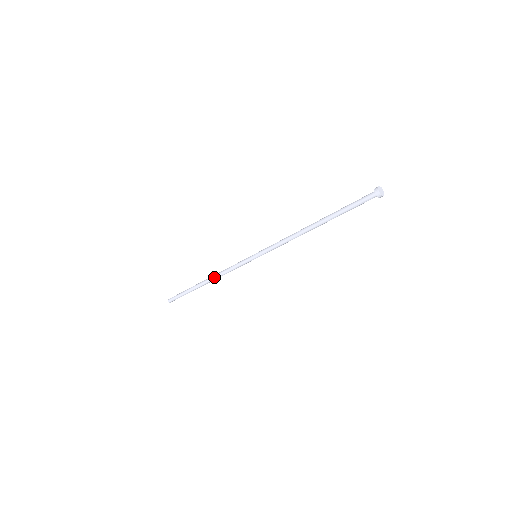
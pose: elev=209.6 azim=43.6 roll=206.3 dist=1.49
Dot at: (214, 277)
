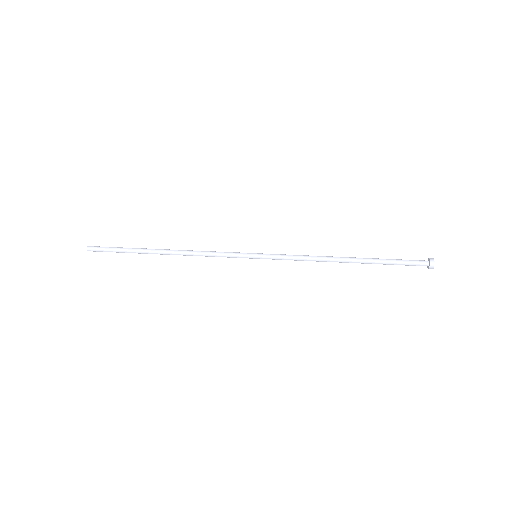
Dot at: (183, 254)
